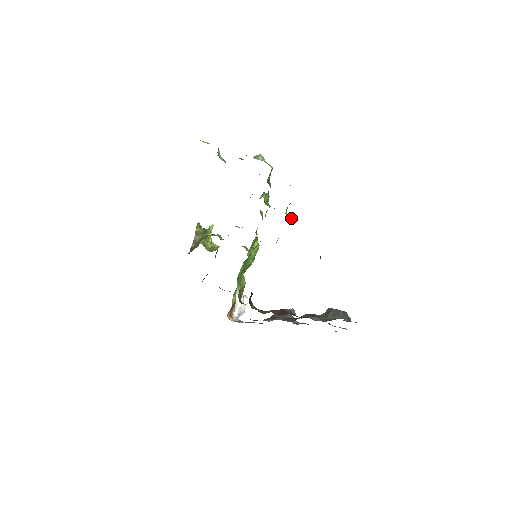
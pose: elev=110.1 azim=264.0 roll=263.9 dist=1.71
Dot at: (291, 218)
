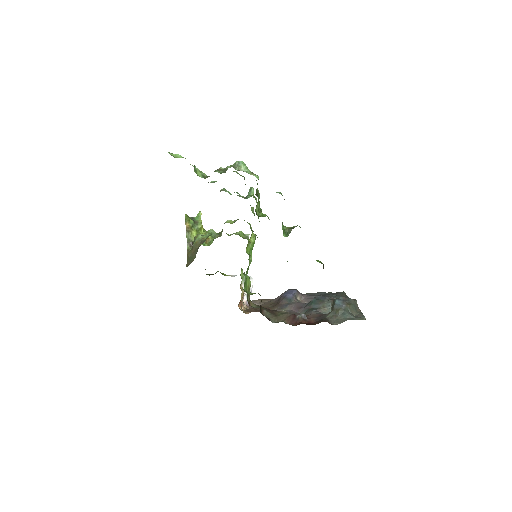
Dot at: (288, 231)
